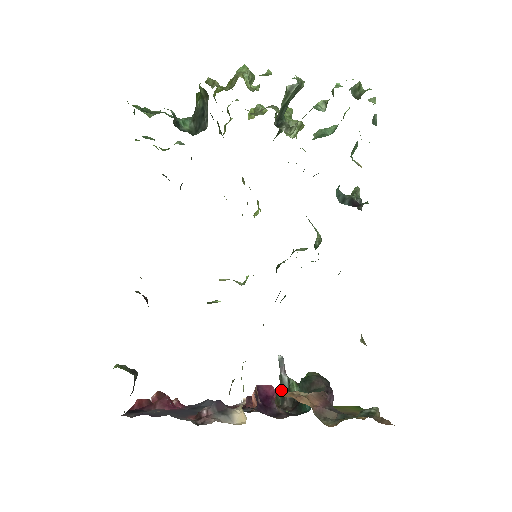
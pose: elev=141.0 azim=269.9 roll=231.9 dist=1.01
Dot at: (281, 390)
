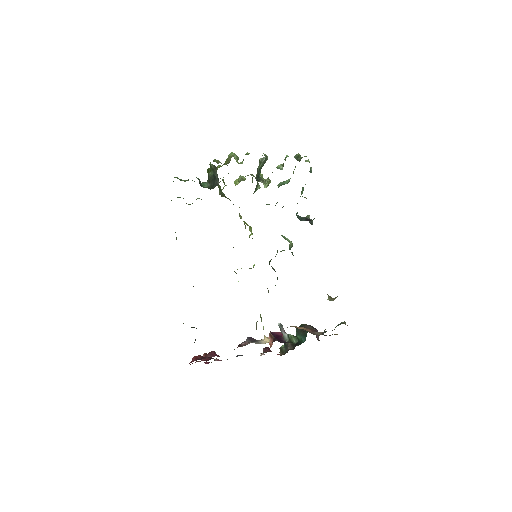
Dot at: (284, 343)
